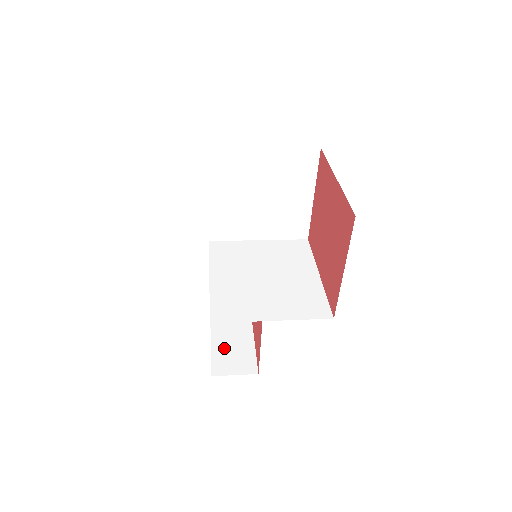
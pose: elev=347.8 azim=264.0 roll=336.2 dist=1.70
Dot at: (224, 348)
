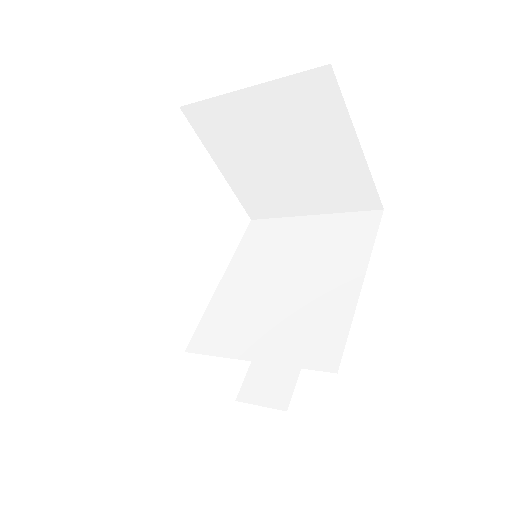
Dot at: (265, 363)
